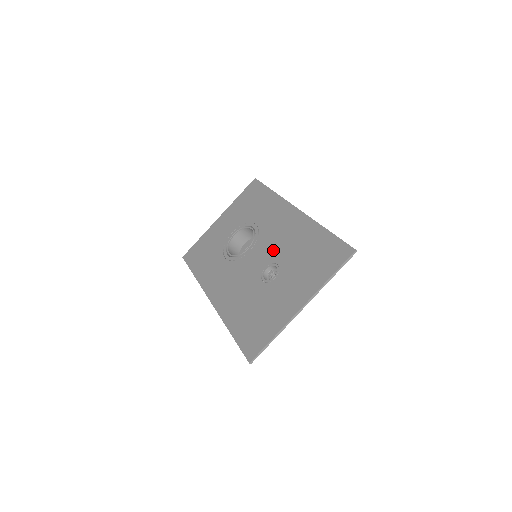
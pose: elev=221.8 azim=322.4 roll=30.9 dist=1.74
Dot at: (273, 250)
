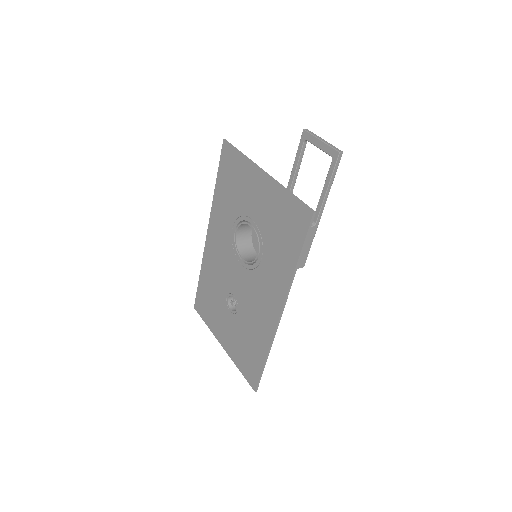
Dot at: (245, 299)
